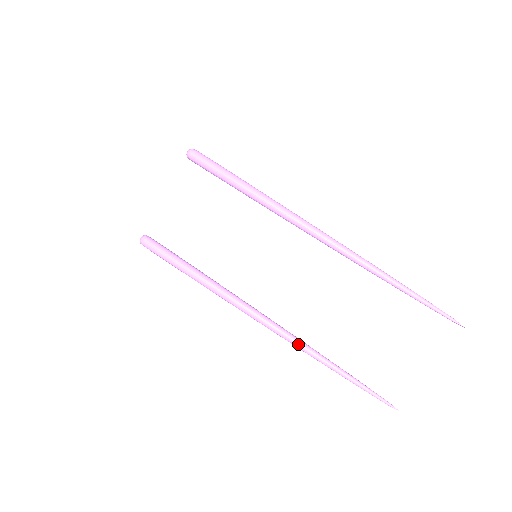
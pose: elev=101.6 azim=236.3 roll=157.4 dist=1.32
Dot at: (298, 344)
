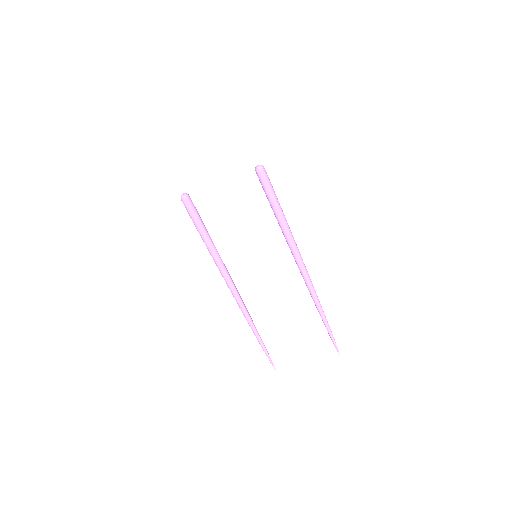
Dot at: (246, 315)
